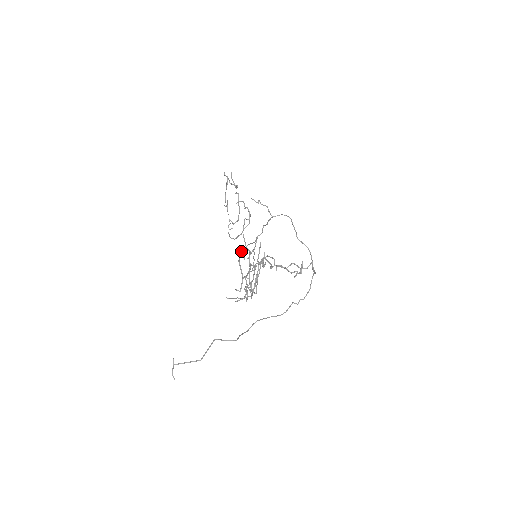
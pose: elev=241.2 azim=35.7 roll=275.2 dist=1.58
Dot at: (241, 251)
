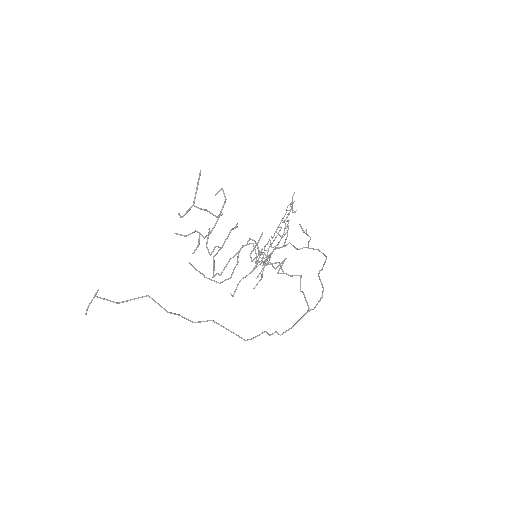
Dot at: (217, 192)
